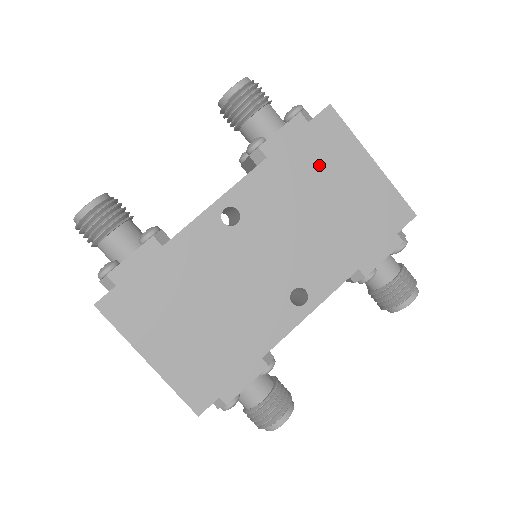
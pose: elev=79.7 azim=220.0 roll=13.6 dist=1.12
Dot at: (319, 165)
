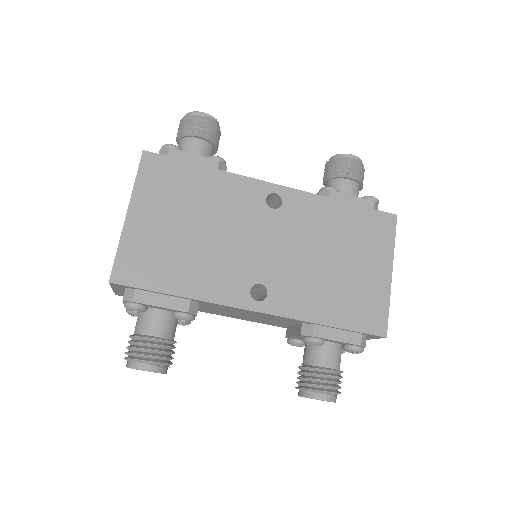
Dot at: (356, 237)
